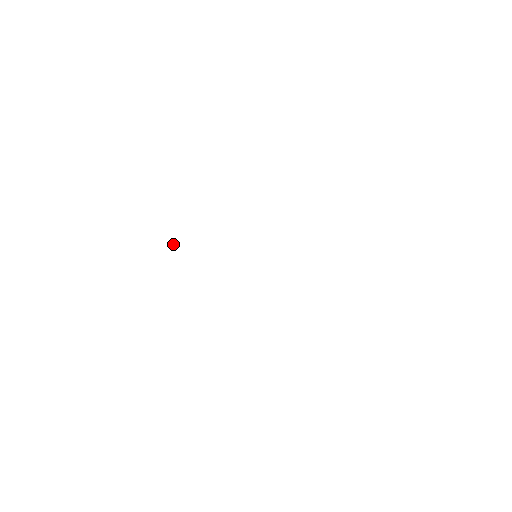
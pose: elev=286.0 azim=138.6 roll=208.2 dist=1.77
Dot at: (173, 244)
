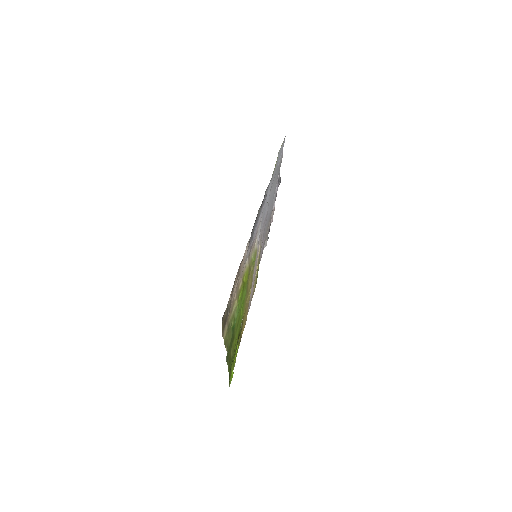
Dot at: occluded
